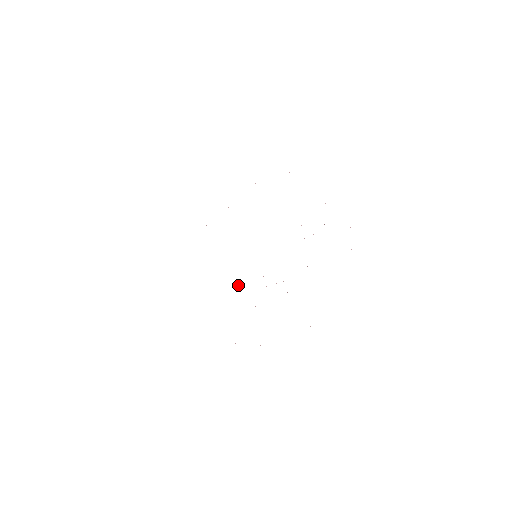
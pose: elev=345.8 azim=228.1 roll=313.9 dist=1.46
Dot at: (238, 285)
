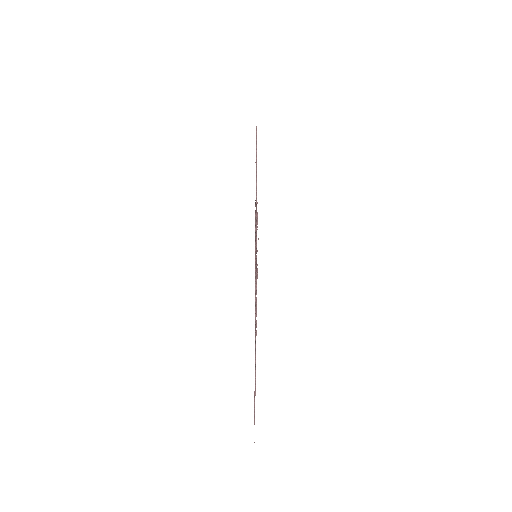
Dot at: occluded
